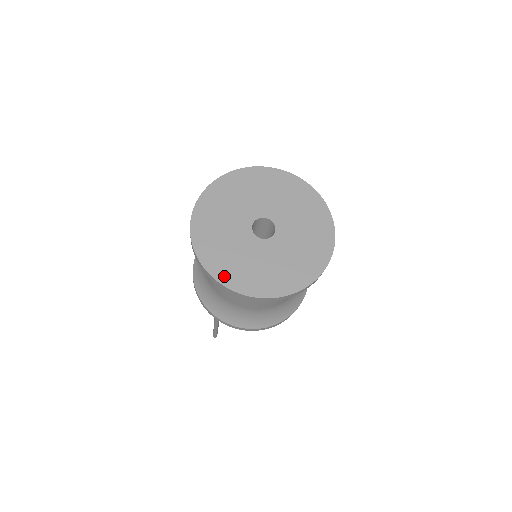
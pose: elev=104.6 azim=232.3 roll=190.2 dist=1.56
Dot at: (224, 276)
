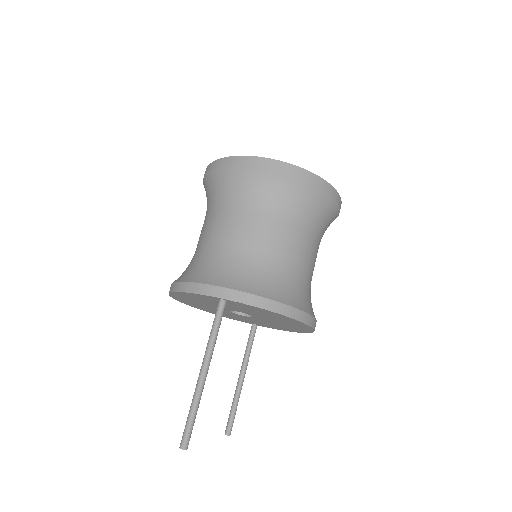
Dot at: occluded
